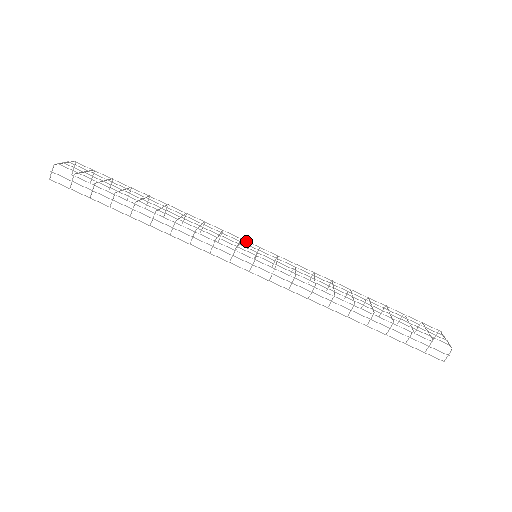
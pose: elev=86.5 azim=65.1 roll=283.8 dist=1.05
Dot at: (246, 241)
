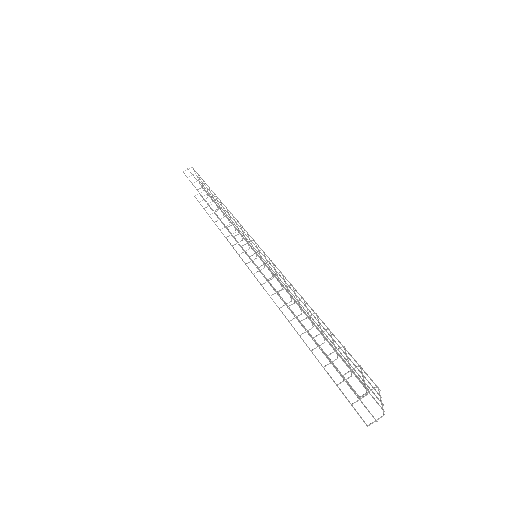
Dot at: (258, 256)
